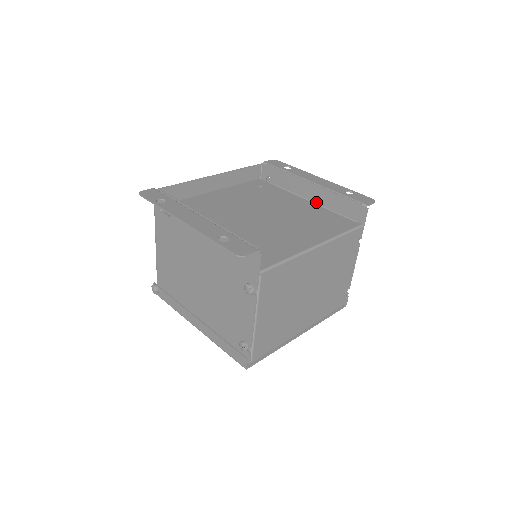
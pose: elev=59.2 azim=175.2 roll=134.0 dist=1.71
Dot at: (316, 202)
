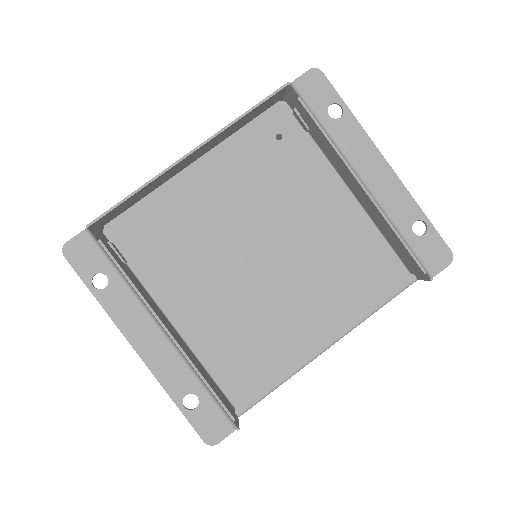
Dot at: (363, 206)
